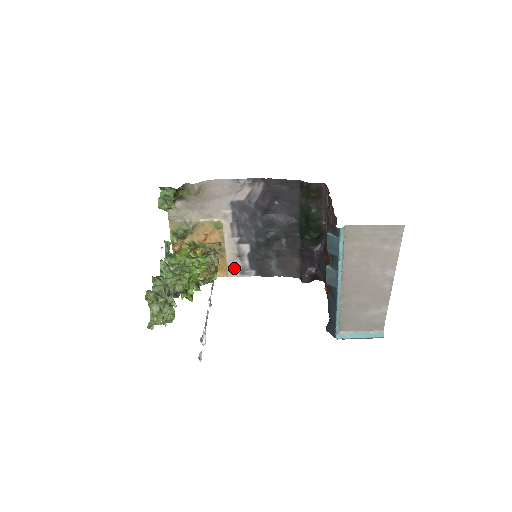
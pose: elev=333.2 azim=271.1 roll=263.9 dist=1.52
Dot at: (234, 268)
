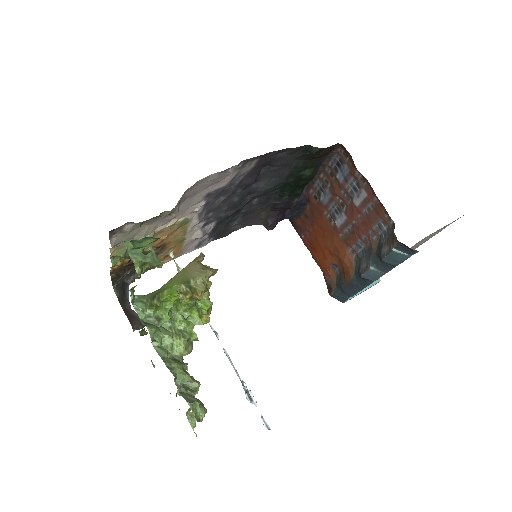
Dot at: (189, 247)
